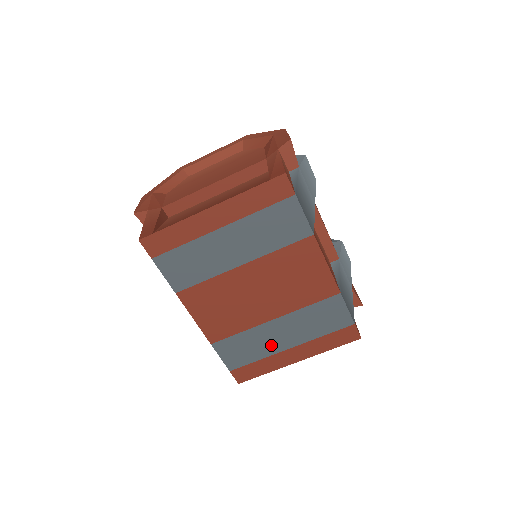
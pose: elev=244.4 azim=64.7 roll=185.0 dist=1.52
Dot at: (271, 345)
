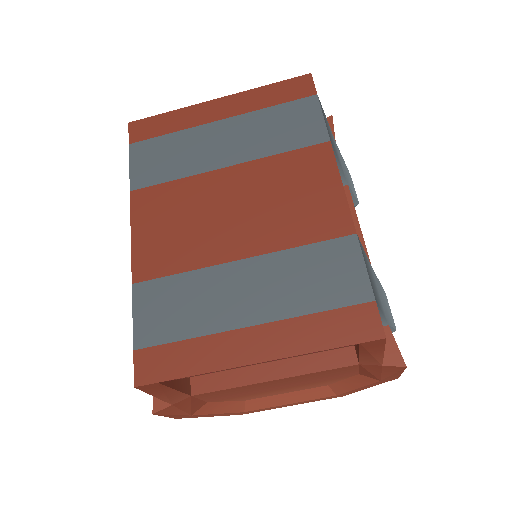
Dot at: (220, 311)
